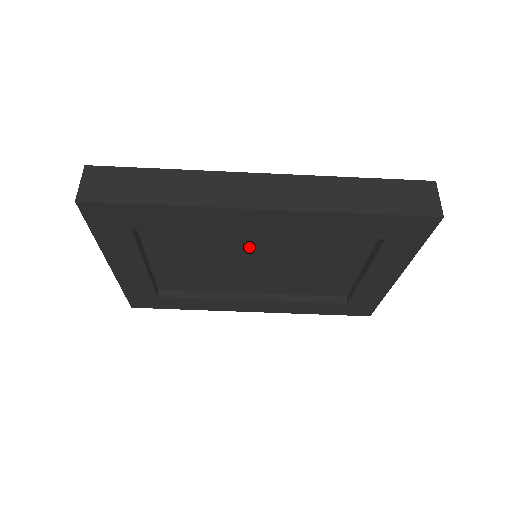
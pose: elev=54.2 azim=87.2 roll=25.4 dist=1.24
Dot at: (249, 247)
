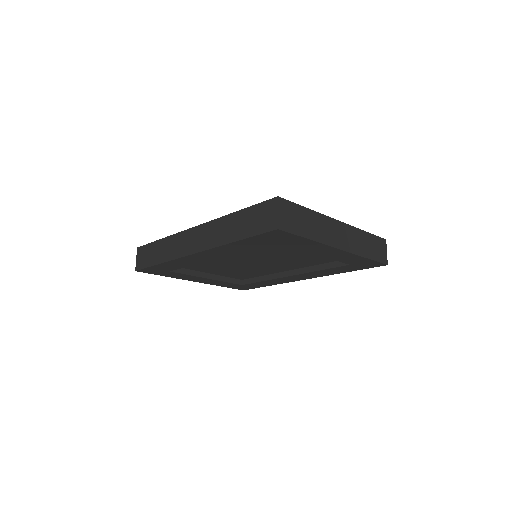
Dot at: (235, 259)
